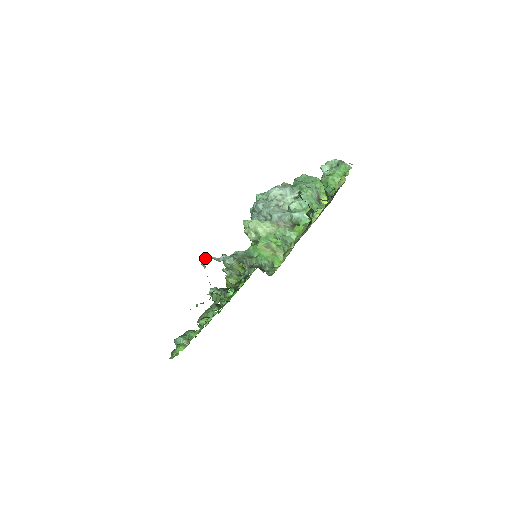
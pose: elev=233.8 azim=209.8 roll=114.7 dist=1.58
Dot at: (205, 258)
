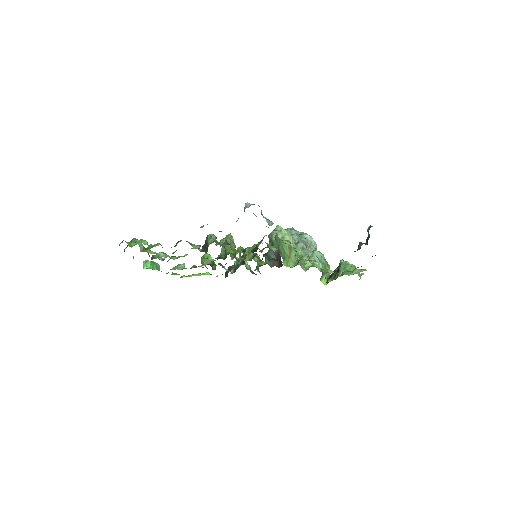
Dot at: (253, 204)
